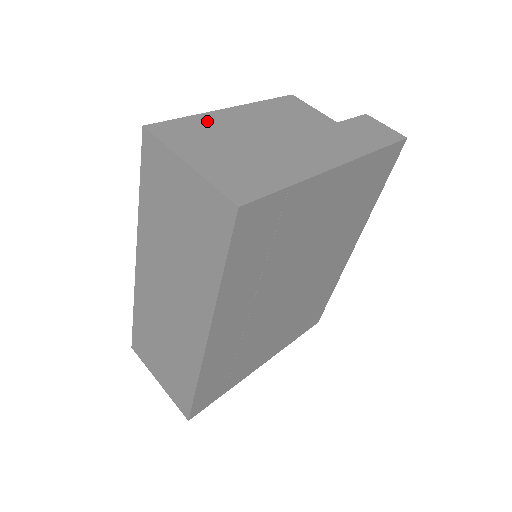
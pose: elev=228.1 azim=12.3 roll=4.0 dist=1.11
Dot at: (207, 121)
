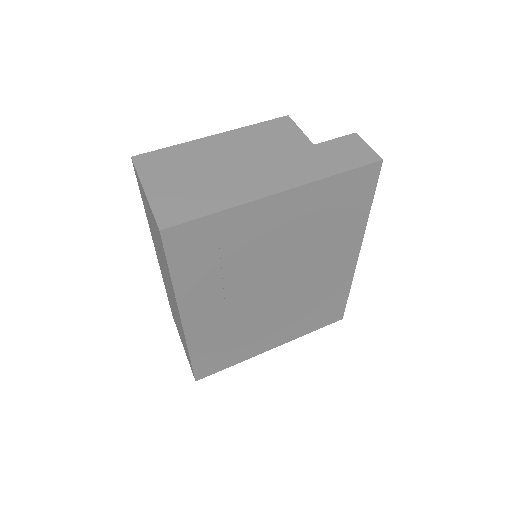
Dot at: (186, 150)
